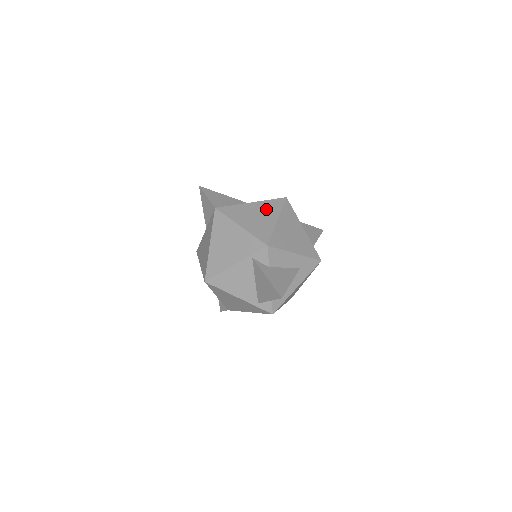
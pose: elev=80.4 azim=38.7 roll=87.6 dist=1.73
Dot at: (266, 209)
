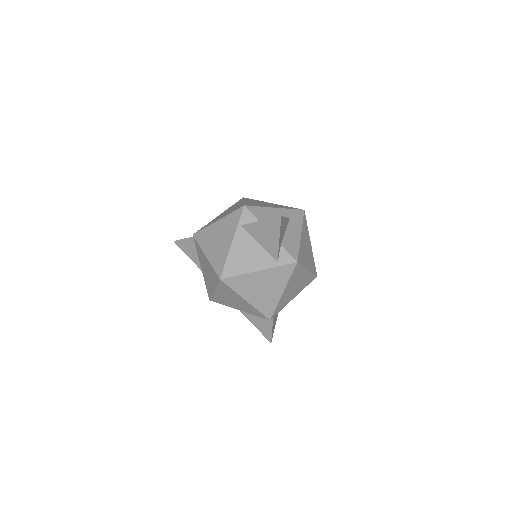
Dot at: (232, 207)
